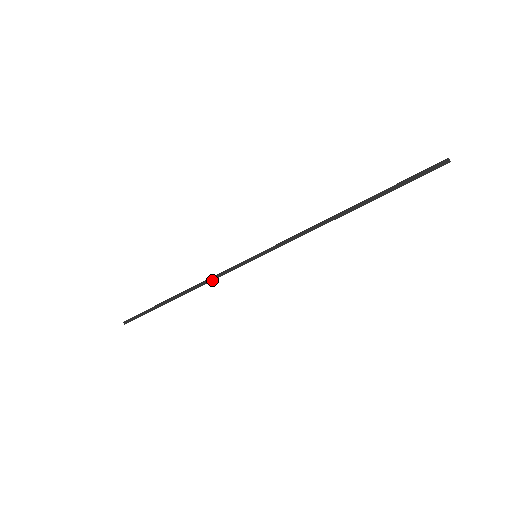
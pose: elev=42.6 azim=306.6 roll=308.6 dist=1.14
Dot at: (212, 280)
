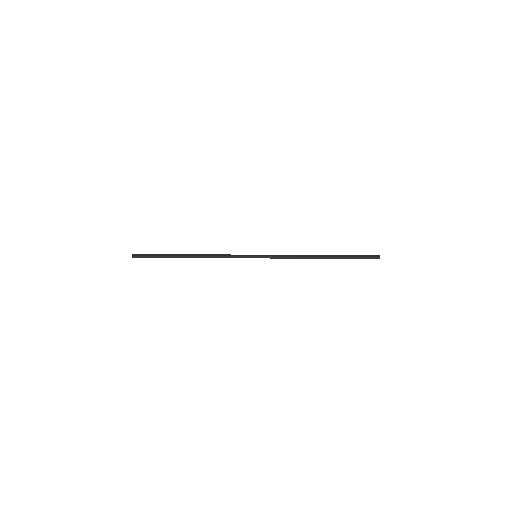
Dot at: occluded
